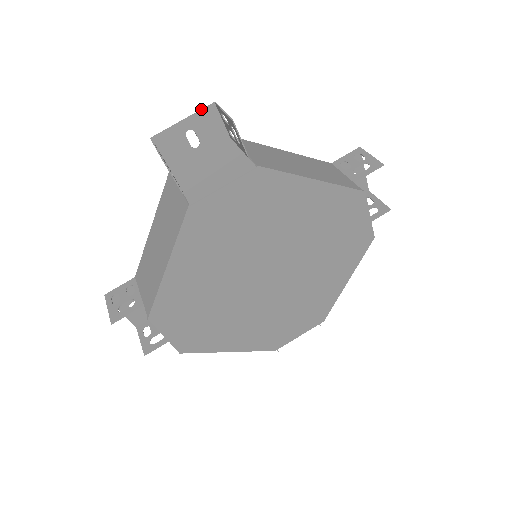
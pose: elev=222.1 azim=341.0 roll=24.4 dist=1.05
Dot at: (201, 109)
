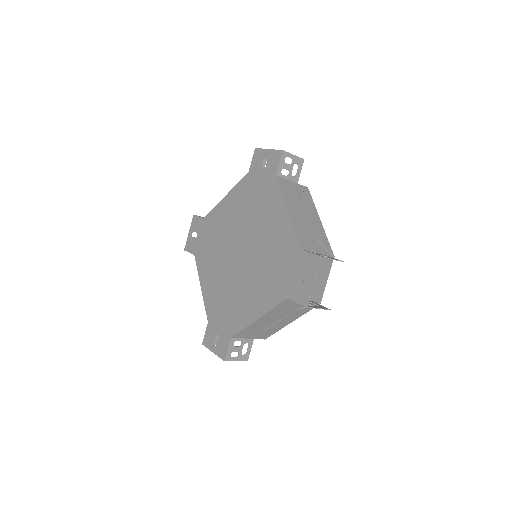
Dot at: occluded
